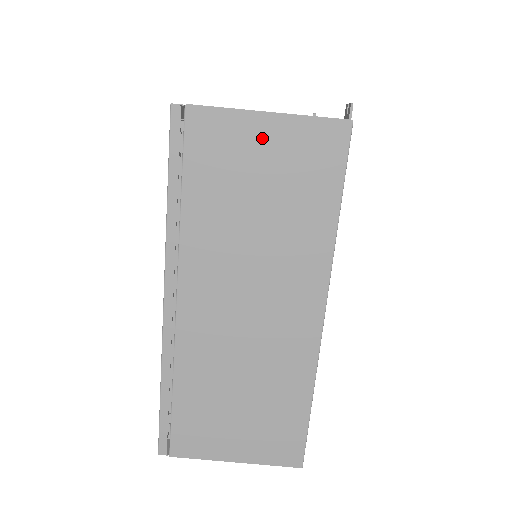
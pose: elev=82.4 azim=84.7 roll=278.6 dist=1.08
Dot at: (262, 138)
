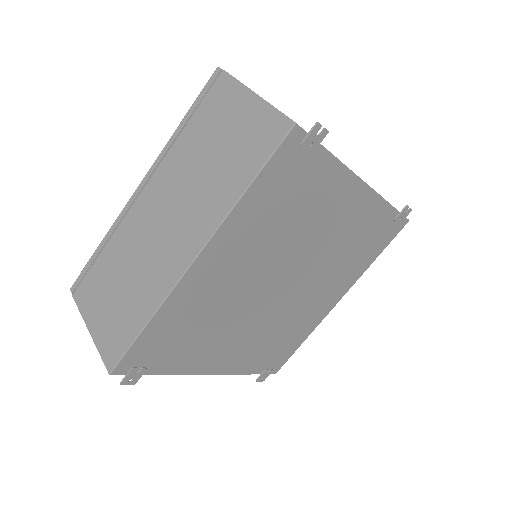
Dot at: (243, 109)
